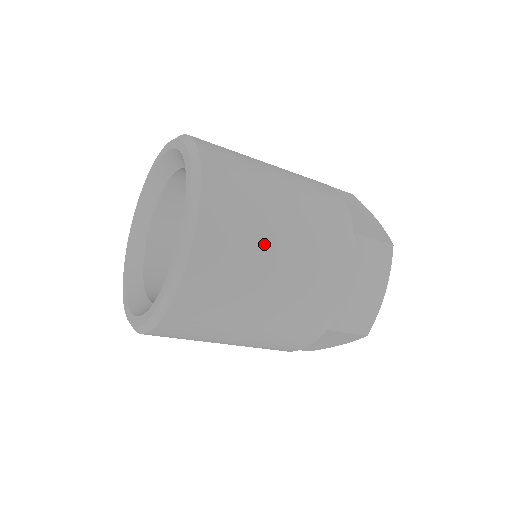
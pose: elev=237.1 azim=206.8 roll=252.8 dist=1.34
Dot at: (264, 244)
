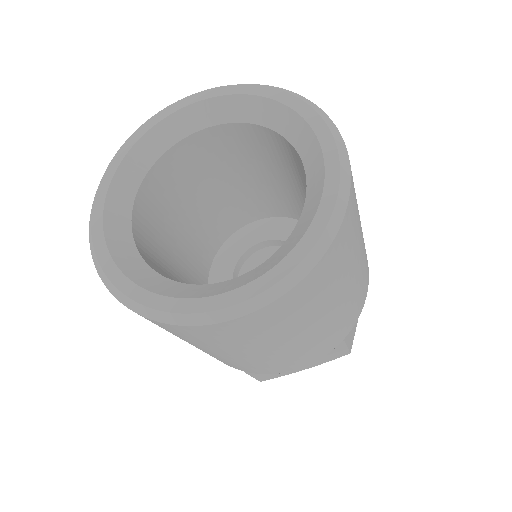
Dot at: (359, 226)
